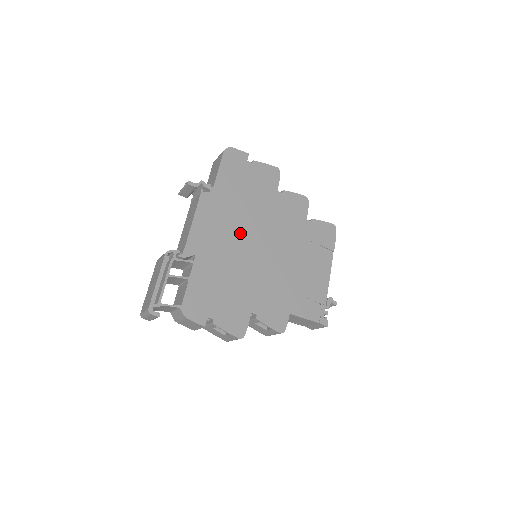
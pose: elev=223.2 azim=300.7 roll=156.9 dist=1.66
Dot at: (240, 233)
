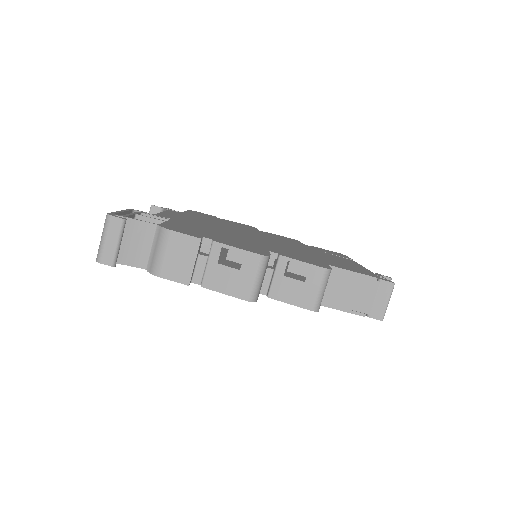
Dot at: (225, 228)
